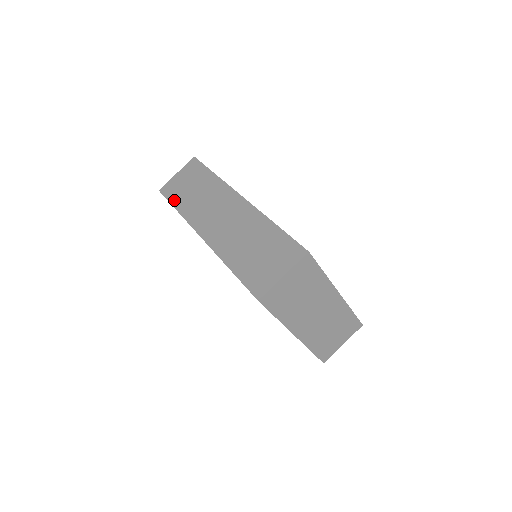
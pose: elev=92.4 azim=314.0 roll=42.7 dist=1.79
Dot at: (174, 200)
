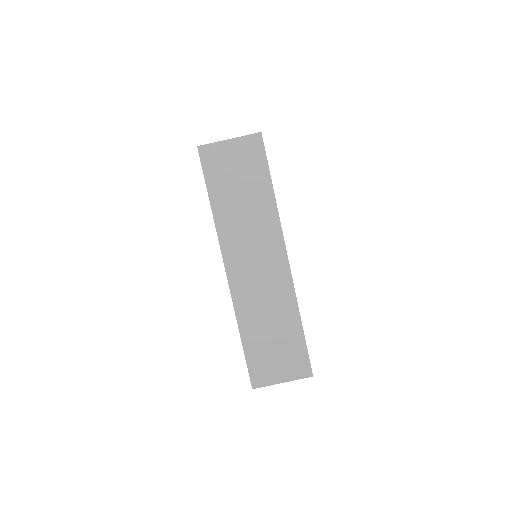
Dot at: (213, 187)
